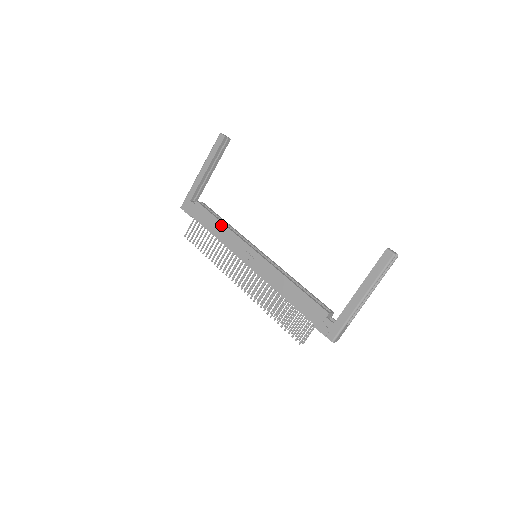
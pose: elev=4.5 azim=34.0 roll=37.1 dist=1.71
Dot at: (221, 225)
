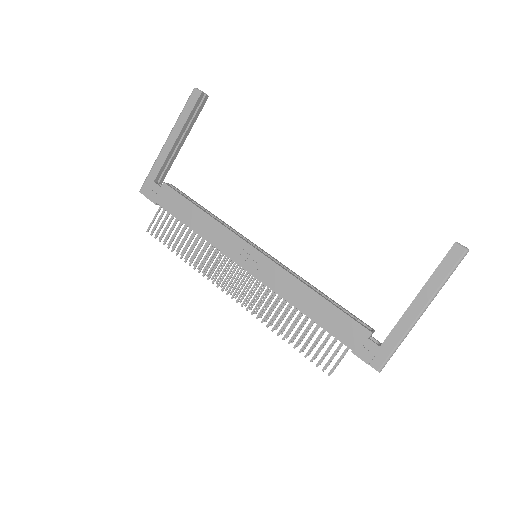
Dot at: (202, 215)
